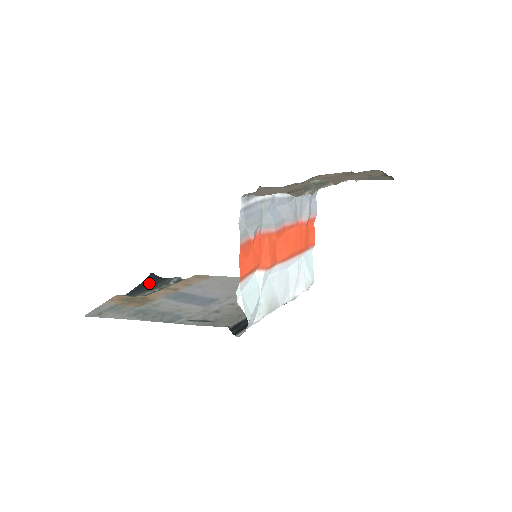
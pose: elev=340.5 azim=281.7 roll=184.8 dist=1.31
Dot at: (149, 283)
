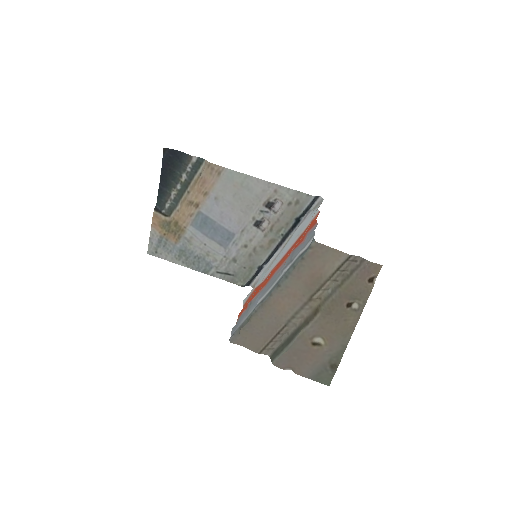
Dot at: (168, 170)
